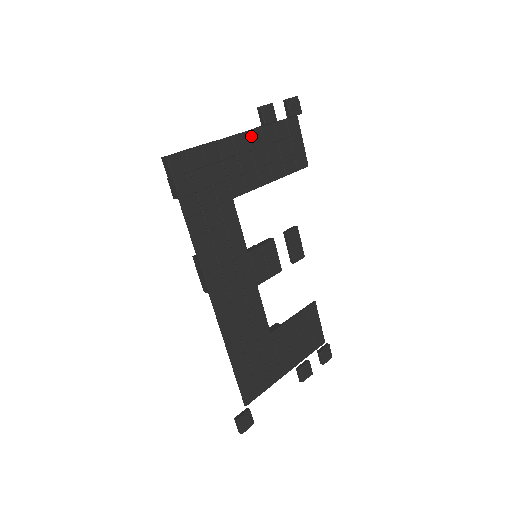
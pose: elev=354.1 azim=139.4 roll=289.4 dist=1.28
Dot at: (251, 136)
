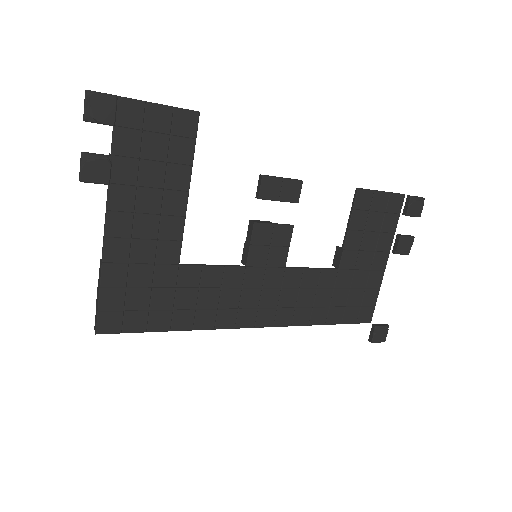
Dot at: (115, 205)
